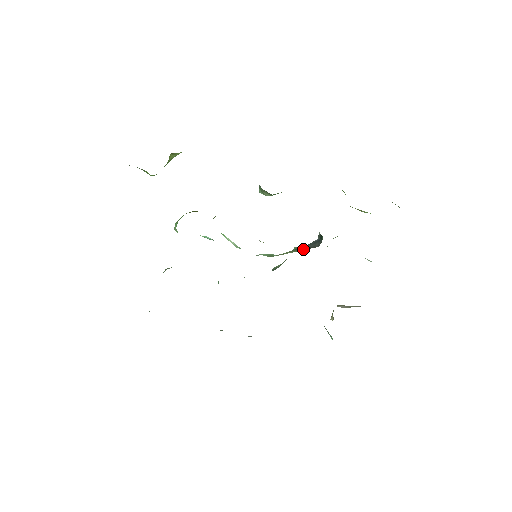
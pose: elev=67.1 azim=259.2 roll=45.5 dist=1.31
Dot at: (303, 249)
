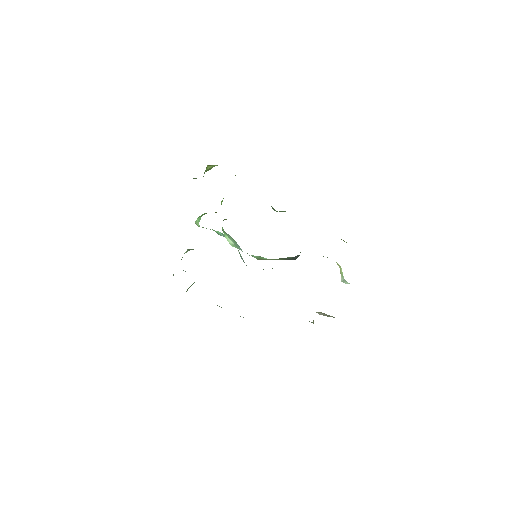
Dot at: (284, 259)
